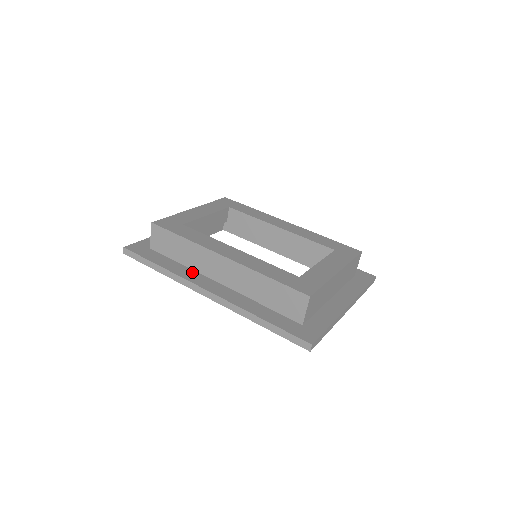
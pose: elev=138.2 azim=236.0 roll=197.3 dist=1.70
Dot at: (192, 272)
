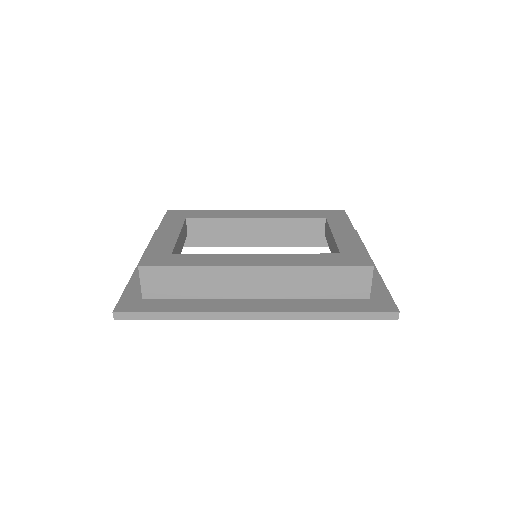
Dot at: (218, 301)
